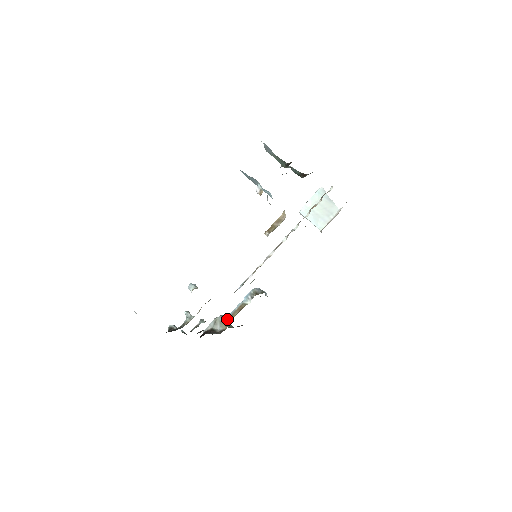
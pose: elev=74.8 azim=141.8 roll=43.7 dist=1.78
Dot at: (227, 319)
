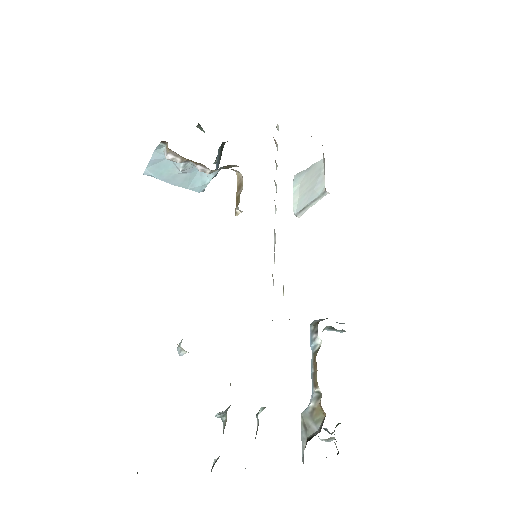
Dot at: (313, 399)
